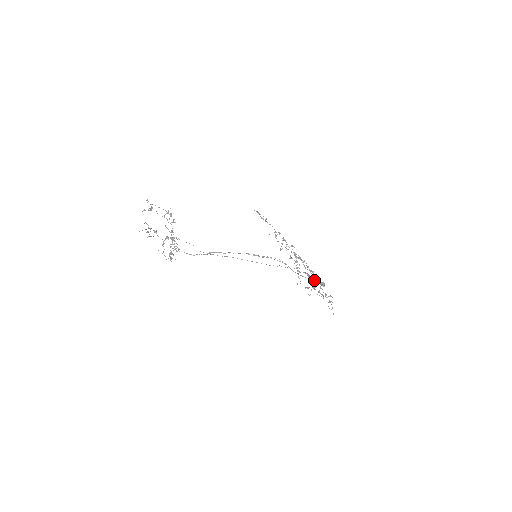
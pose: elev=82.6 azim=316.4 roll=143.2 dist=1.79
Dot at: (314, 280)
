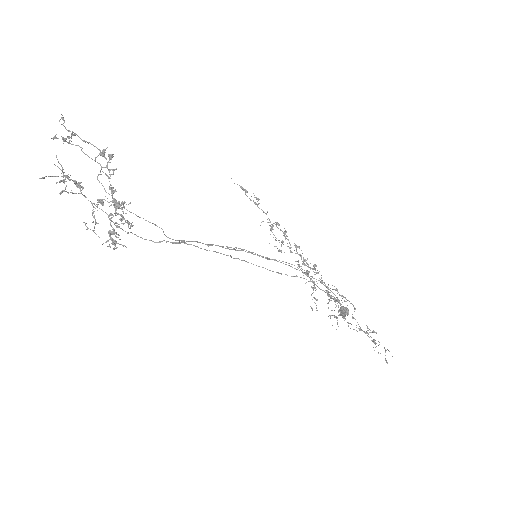
Dot at: occluded
